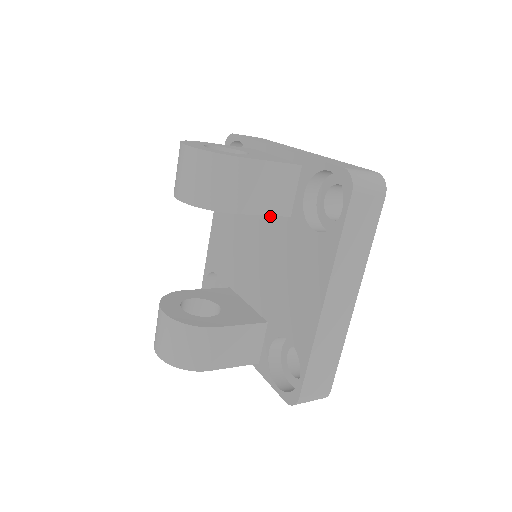
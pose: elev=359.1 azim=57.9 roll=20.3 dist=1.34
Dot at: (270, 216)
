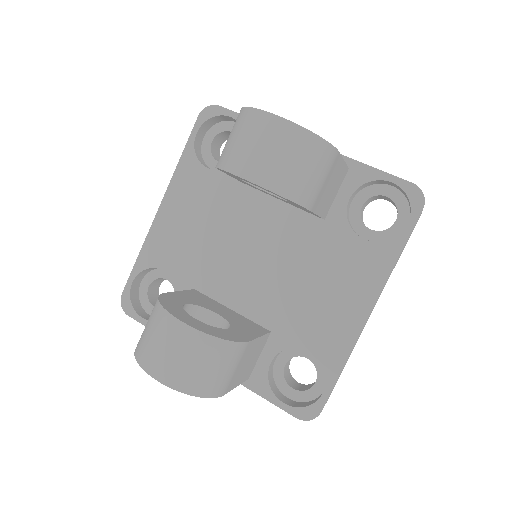
Dot at: (287, 214)
